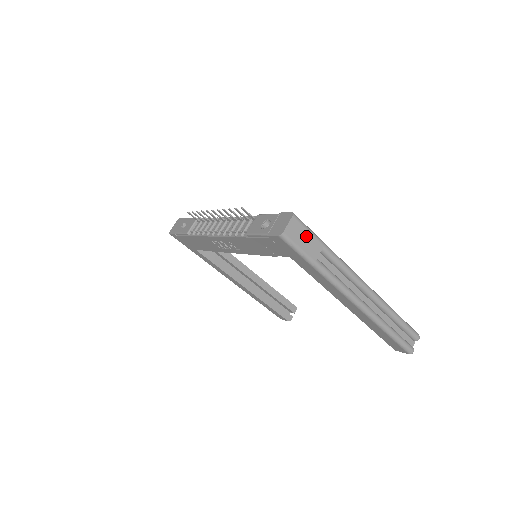
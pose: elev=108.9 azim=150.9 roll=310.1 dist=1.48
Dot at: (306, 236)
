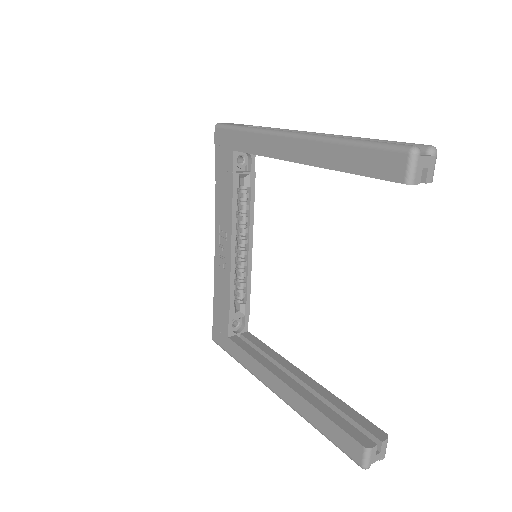
Dot at: occluded
